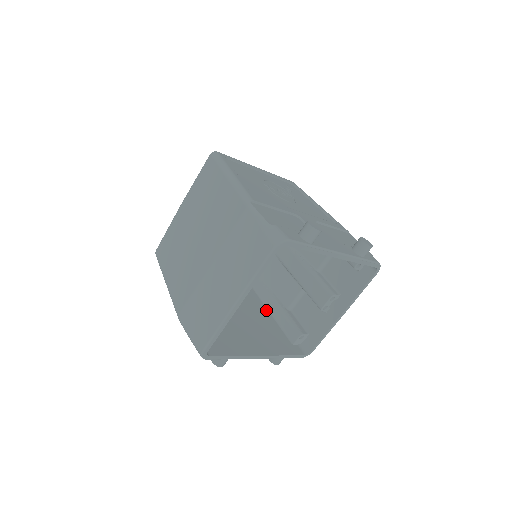
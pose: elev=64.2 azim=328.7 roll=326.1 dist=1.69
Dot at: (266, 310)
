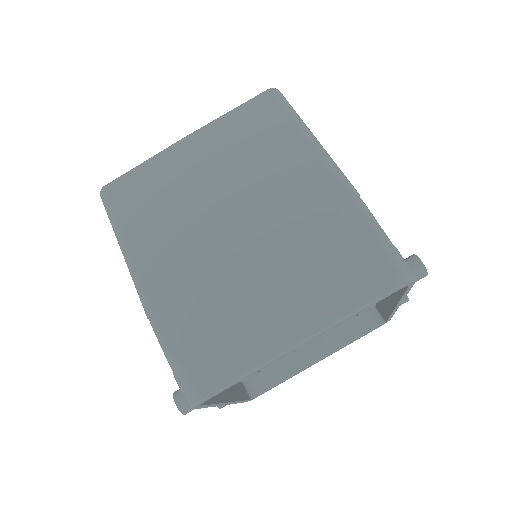
Dot at: occluded
